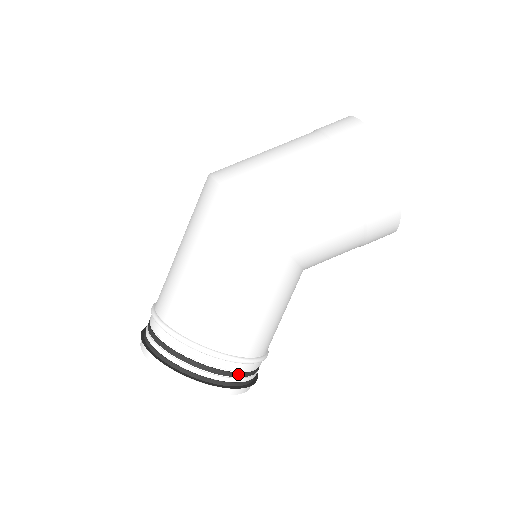
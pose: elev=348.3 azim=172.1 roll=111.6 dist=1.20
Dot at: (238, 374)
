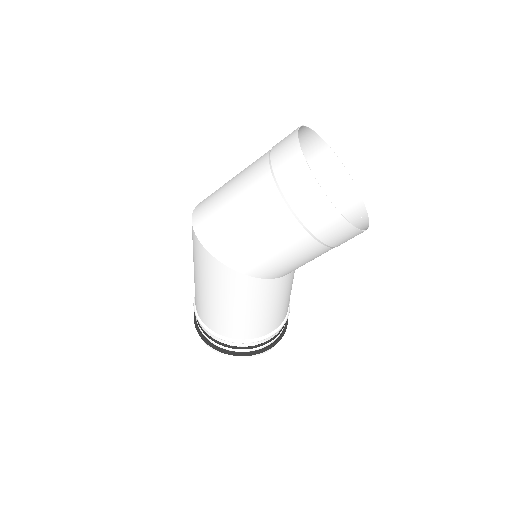
Dot at: (264, 344)
